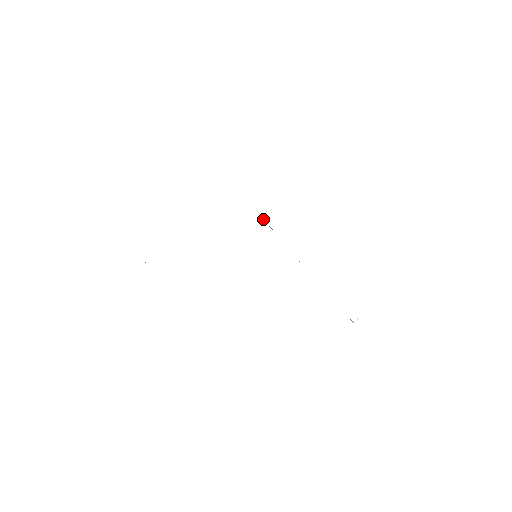
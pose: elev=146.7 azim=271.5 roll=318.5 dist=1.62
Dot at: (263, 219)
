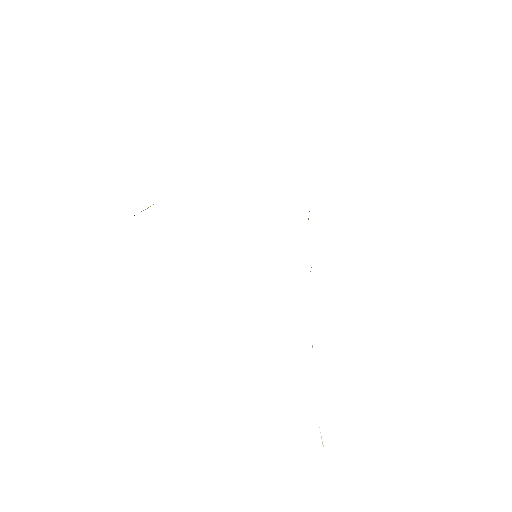
Dot at: (308, 219)
